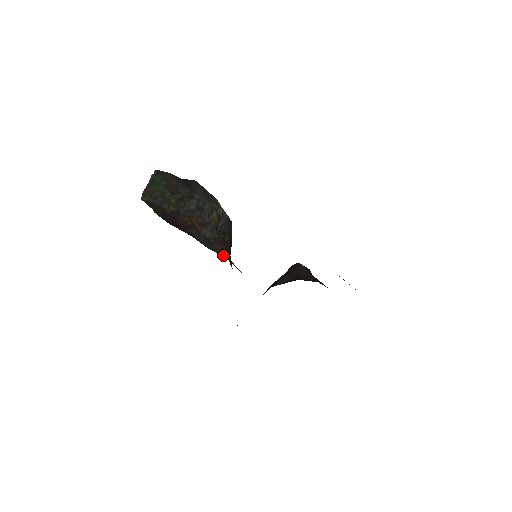
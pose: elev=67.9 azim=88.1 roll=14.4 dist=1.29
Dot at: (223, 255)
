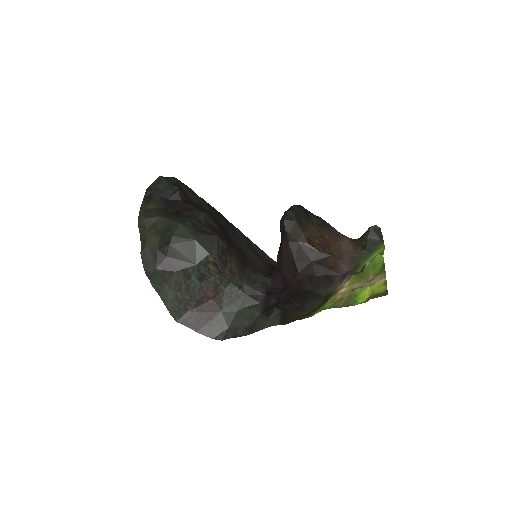
Dot at: (243, 295)
